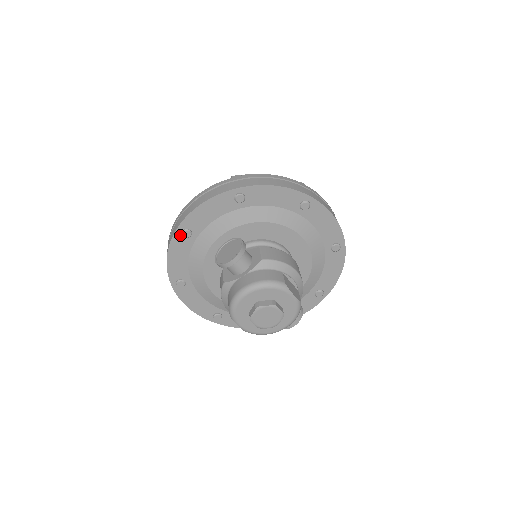
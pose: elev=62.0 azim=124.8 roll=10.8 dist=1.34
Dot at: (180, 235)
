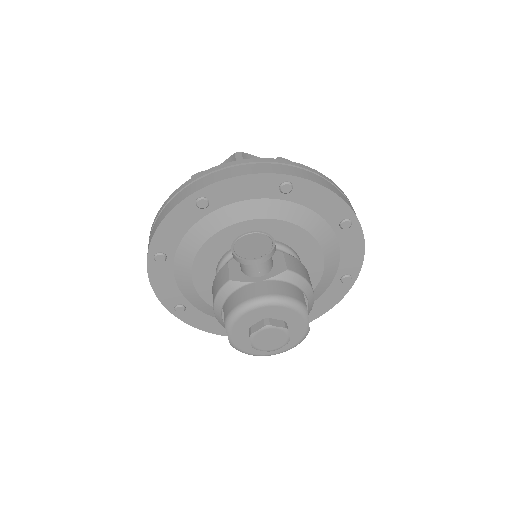
Dot at: (193, 201)
